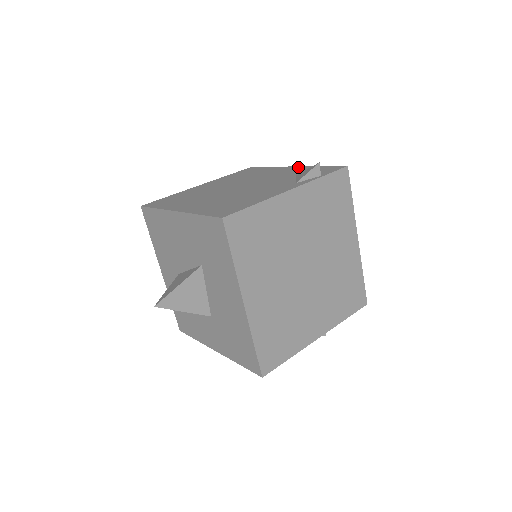
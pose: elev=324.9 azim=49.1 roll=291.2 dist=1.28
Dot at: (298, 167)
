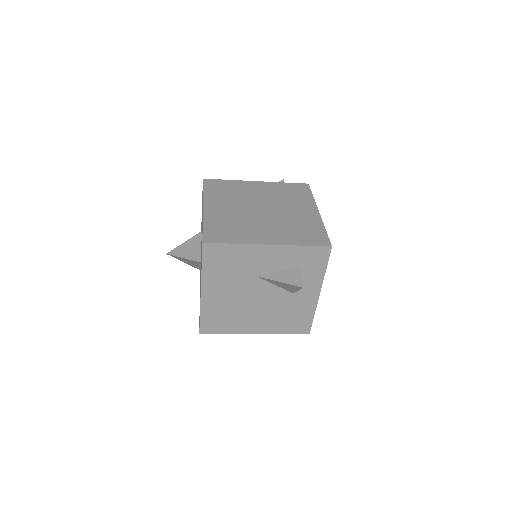
Dot at: occluded
